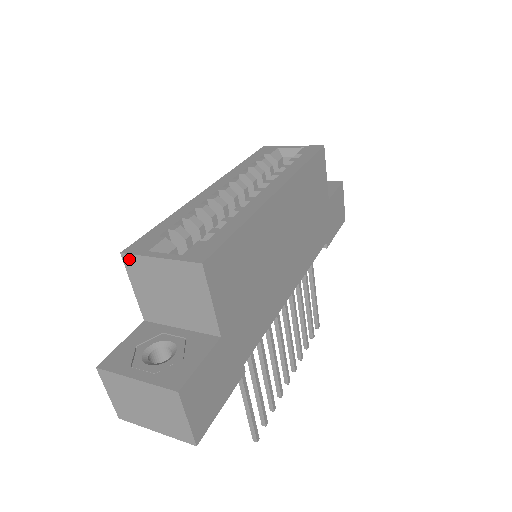
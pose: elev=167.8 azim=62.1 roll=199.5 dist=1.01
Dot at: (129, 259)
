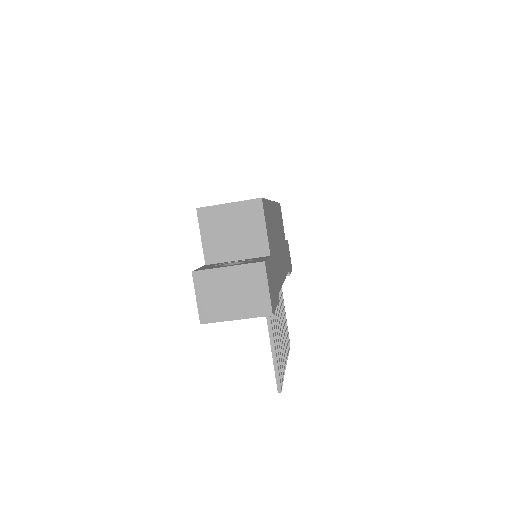
Dot at: (203, 211)
